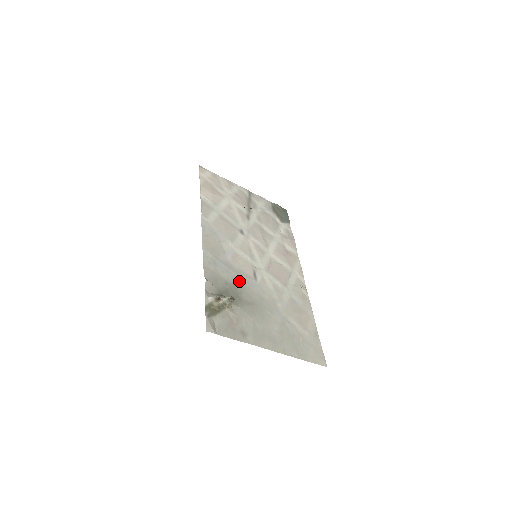
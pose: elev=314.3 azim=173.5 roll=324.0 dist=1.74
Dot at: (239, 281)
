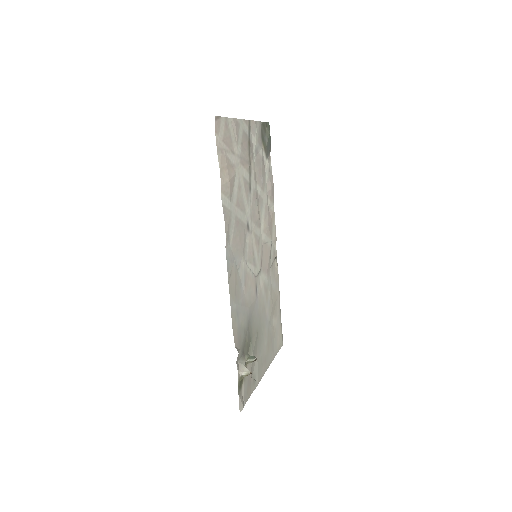
Dot at: (250, 315)
